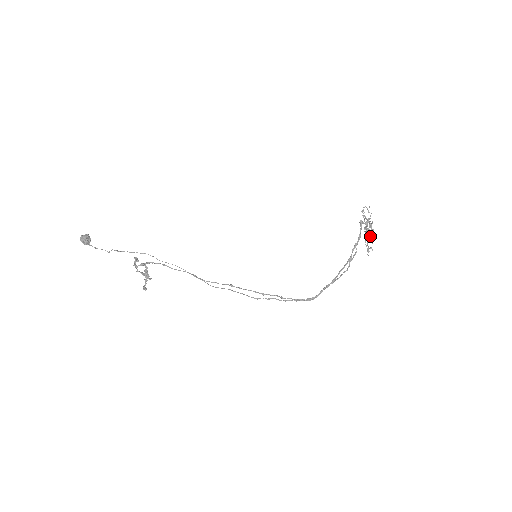
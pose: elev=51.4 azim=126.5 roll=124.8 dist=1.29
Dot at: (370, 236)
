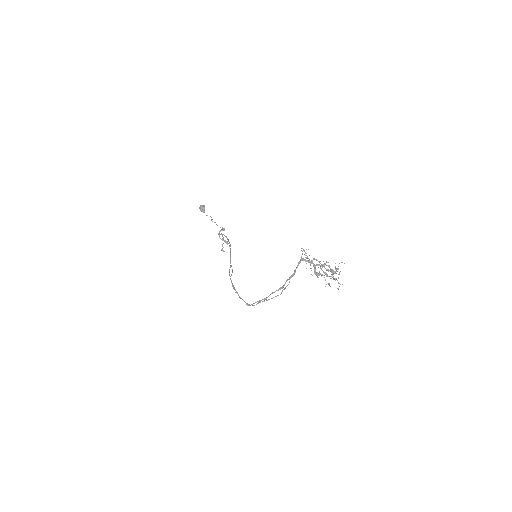
Dot at: (316, 274)
